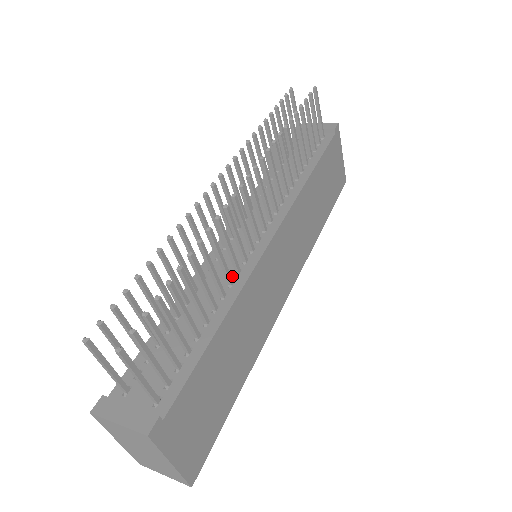
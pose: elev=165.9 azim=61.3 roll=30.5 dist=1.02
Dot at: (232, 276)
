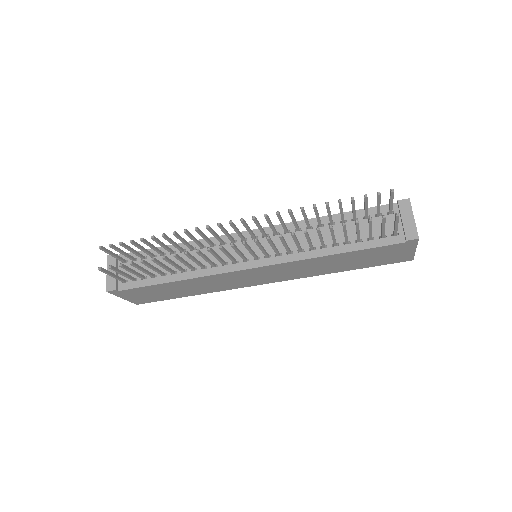
Dot at: occluded
